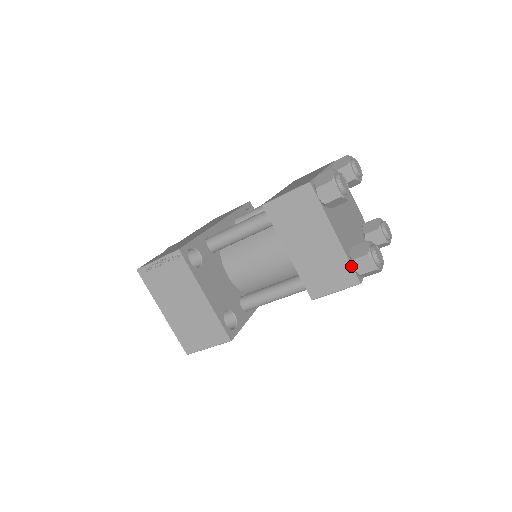
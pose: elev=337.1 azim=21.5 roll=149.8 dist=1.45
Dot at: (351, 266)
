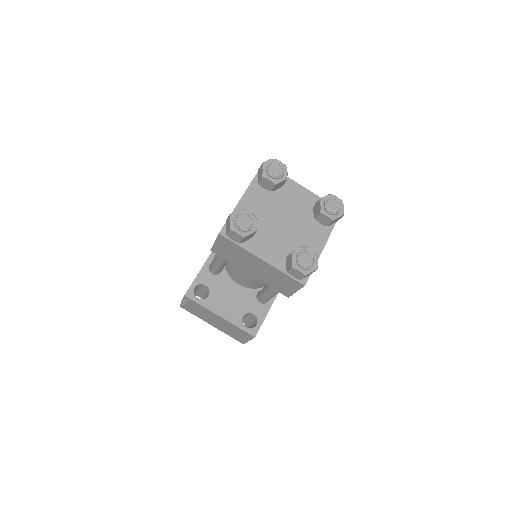
Dot at: (289, 276)
